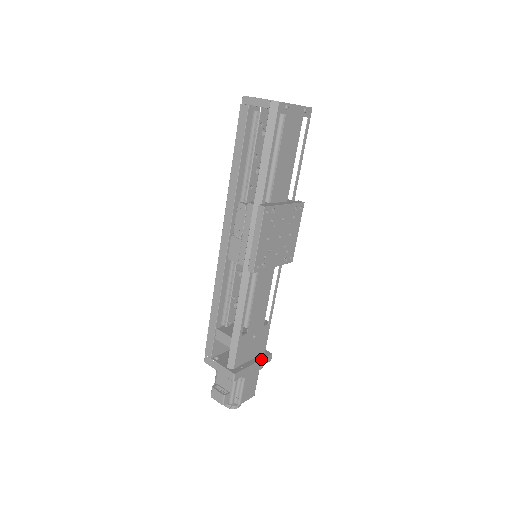
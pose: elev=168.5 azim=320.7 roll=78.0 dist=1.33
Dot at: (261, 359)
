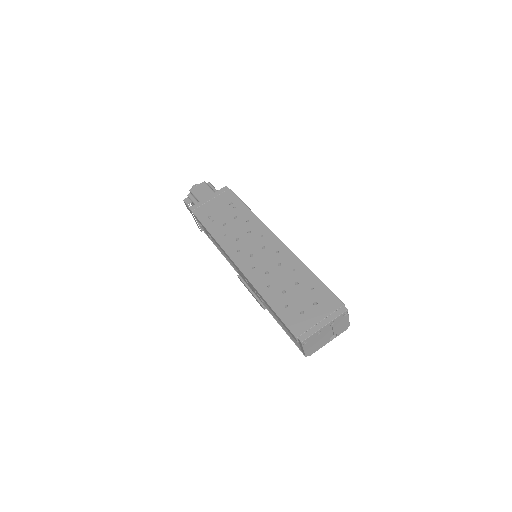
Dot at: occluded
